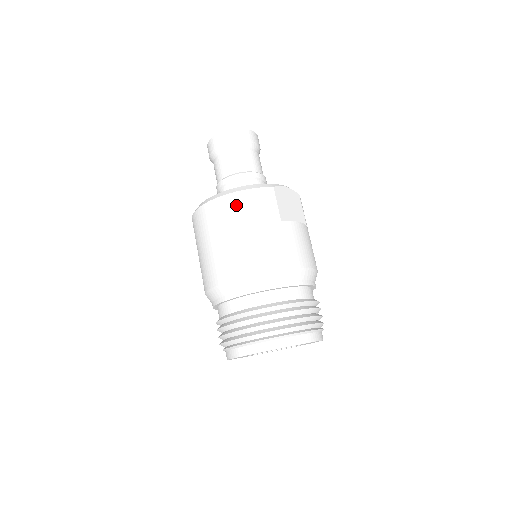
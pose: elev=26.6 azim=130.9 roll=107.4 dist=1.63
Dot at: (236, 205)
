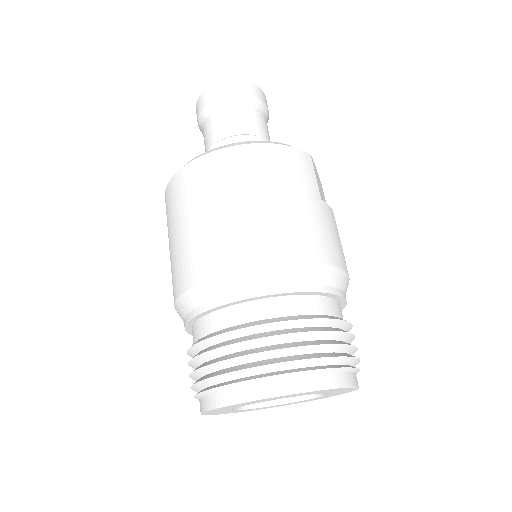
Dot at: (264, 160)
